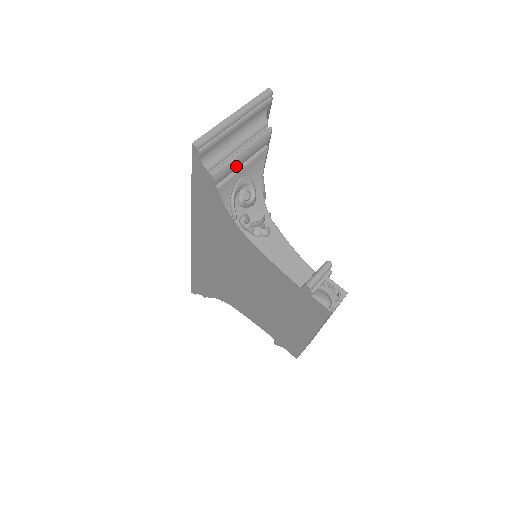
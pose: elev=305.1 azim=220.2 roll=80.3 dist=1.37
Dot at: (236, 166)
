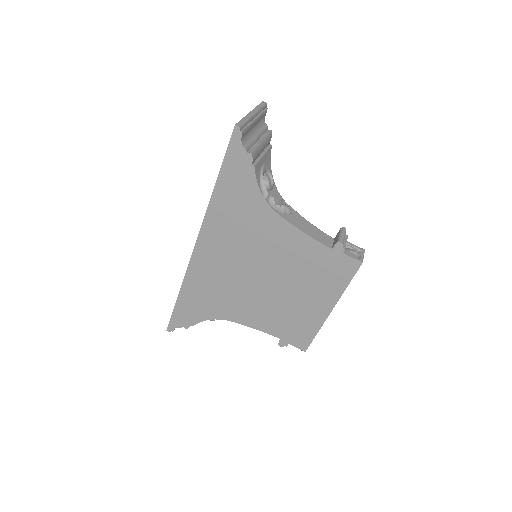
Dot at: (260, 153)
